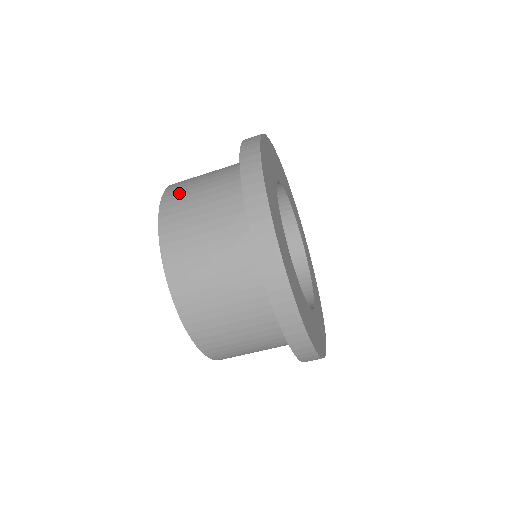
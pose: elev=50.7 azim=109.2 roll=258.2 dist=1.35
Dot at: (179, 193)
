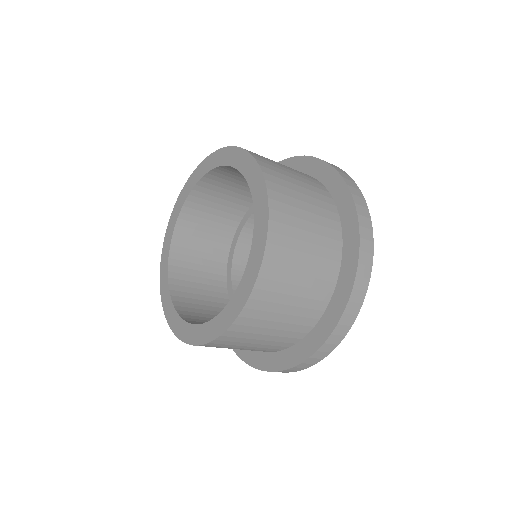
Dot at: occluded
